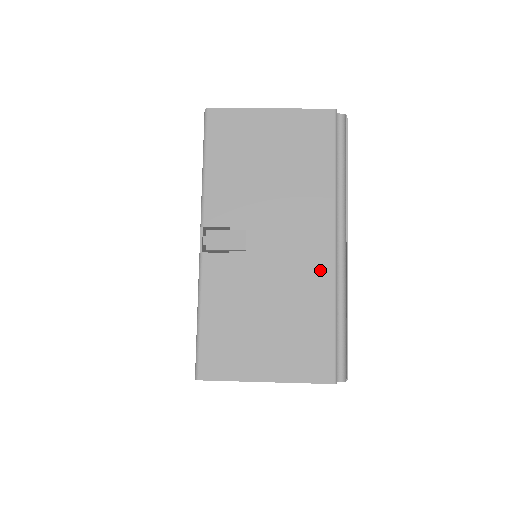
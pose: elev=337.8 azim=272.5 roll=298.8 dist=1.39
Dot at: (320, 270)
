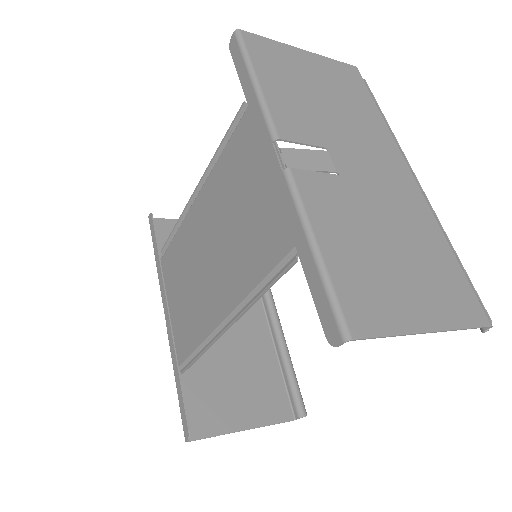
Dot at: (416, 201)
